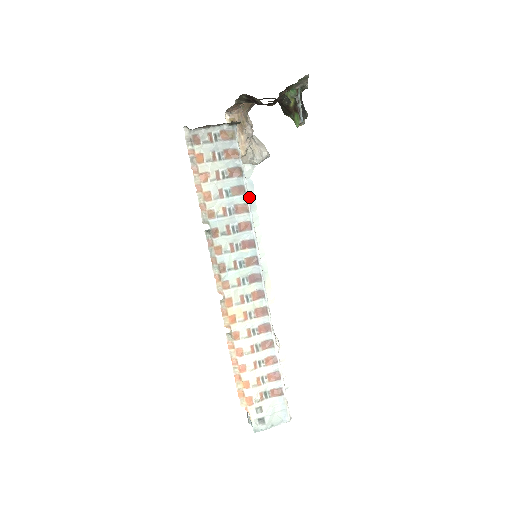
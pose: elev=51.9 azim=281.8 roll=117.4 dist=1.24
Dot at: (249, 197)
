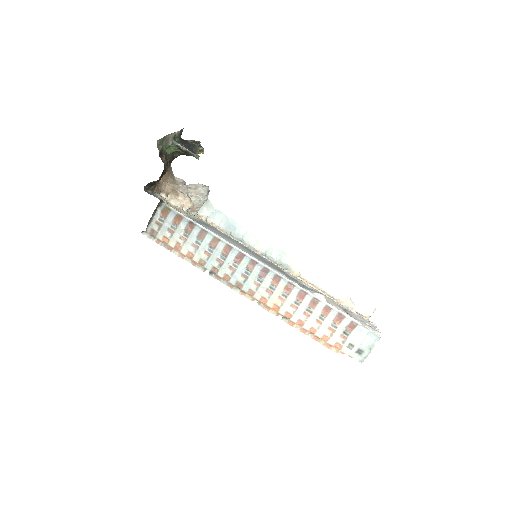
Dot at: (225, 220)
